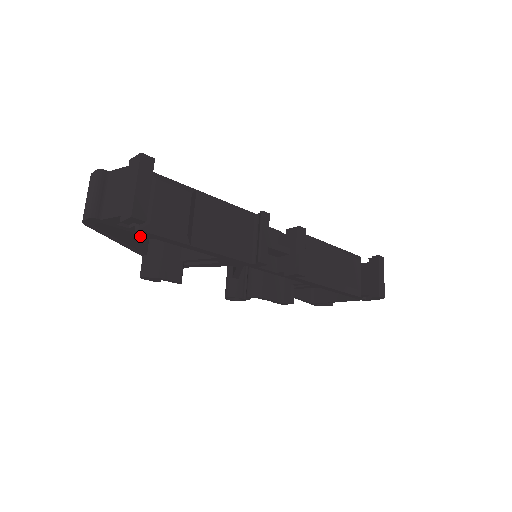
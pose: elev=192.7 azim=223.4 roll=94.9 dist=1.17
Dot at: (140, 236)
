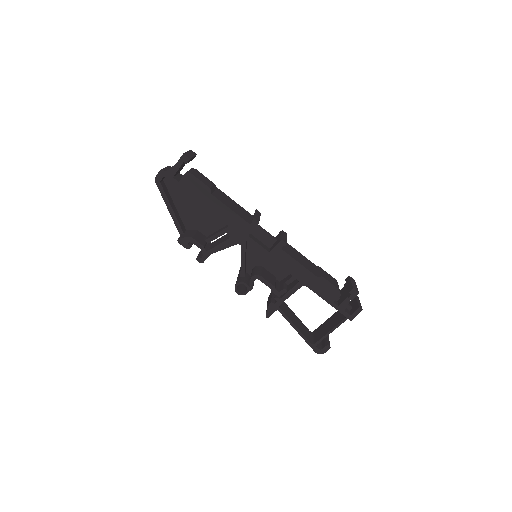
Dot at: (181, 222)
